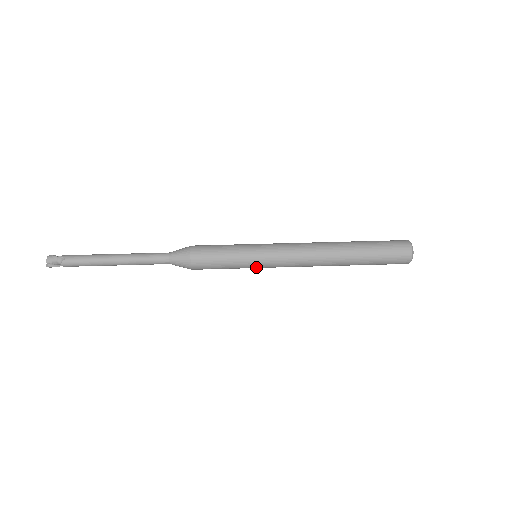
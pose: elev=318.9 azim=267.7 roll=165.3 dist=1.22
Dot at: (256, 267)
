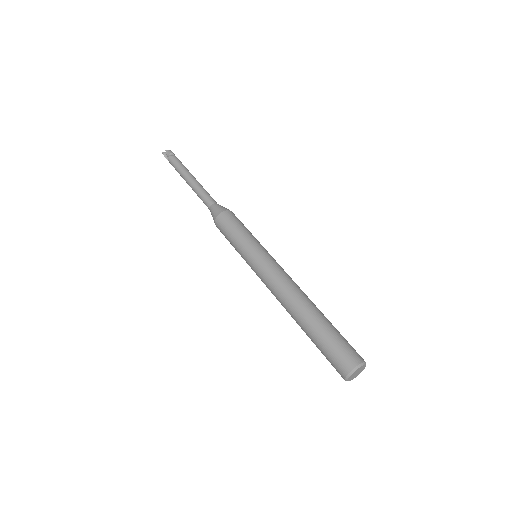
Dot at: (247, 259)
